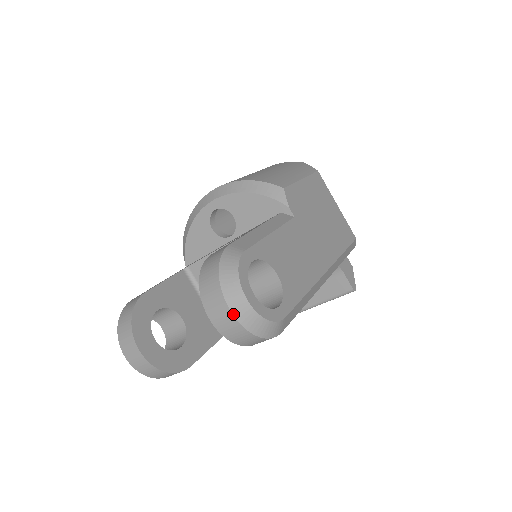
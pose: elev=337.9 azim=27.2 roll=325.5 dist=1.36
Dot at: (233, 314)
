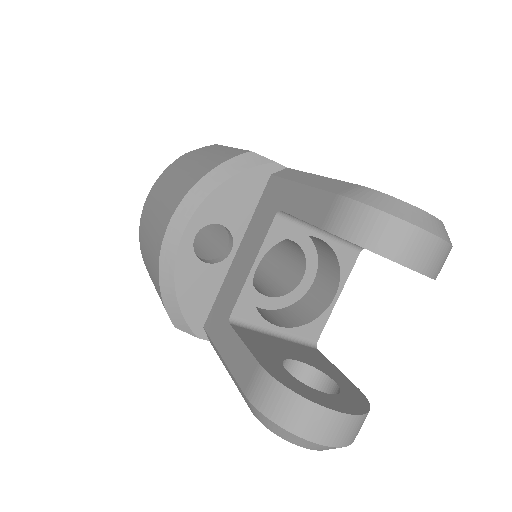
Dot at: (438, 236)
